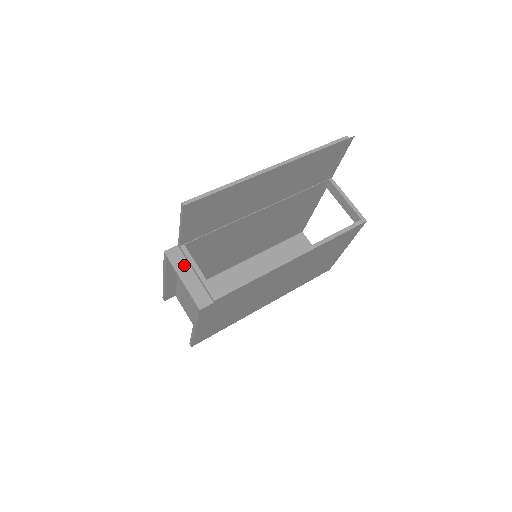
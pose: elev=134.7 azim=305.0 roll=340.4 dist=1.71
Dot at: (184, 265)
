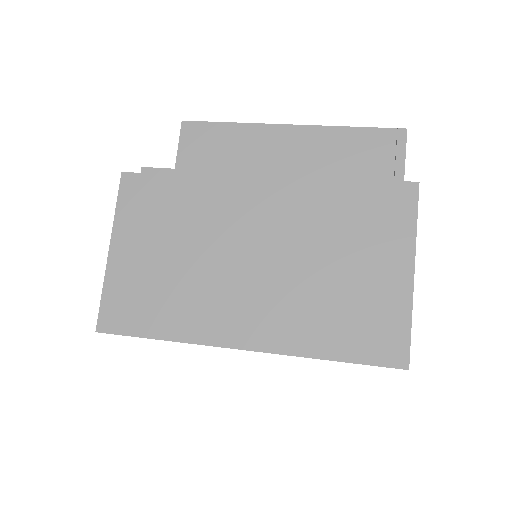
Dot at: occluded
